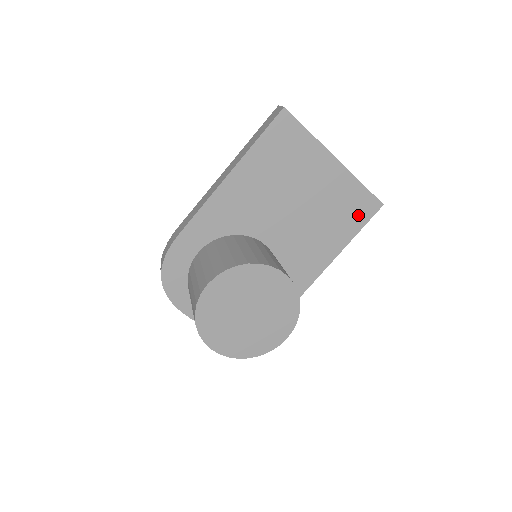
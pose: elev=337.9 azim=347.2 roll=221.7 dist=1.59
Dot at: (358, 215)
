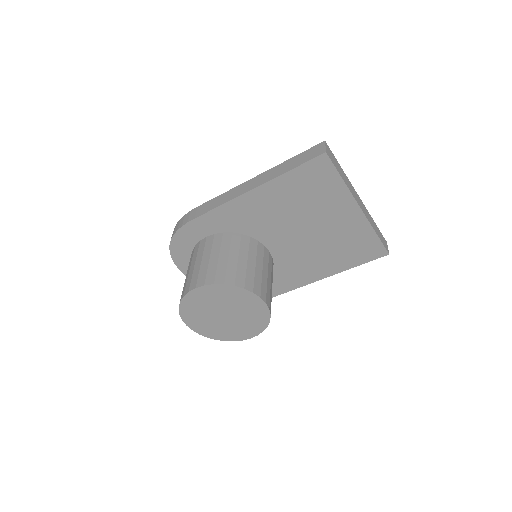
Dot at: (362, 254)
